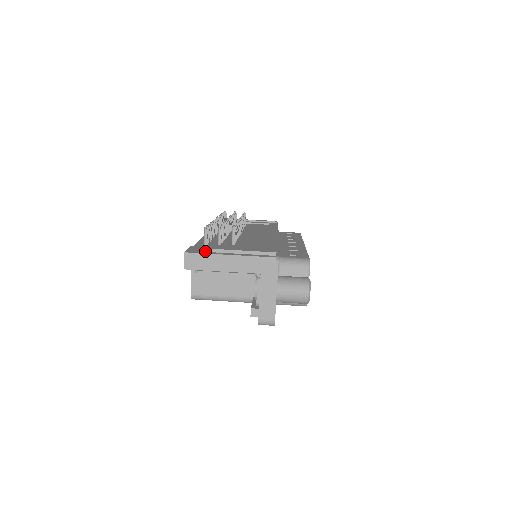
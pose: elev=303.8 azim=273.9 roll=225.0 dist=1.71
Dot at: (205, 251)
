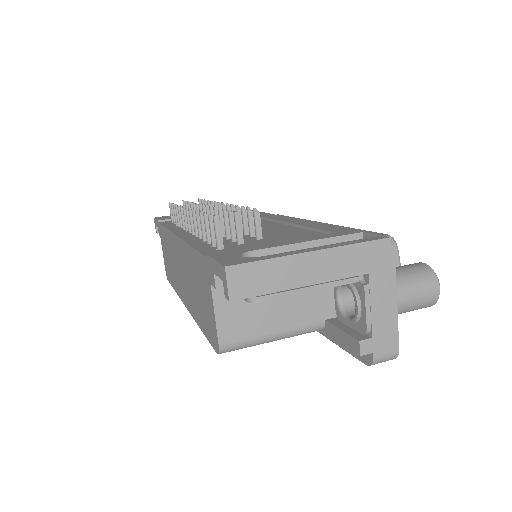
Dot at: occluded
